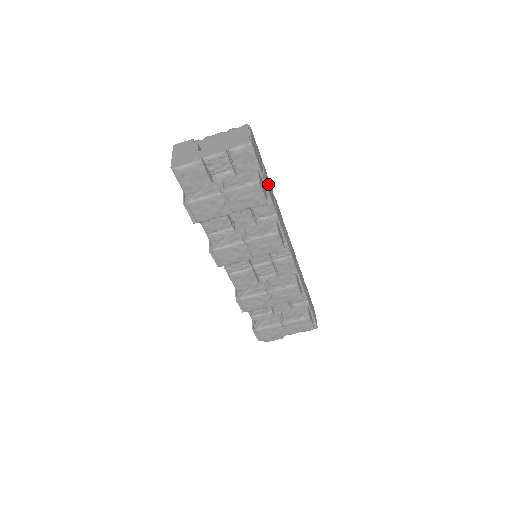
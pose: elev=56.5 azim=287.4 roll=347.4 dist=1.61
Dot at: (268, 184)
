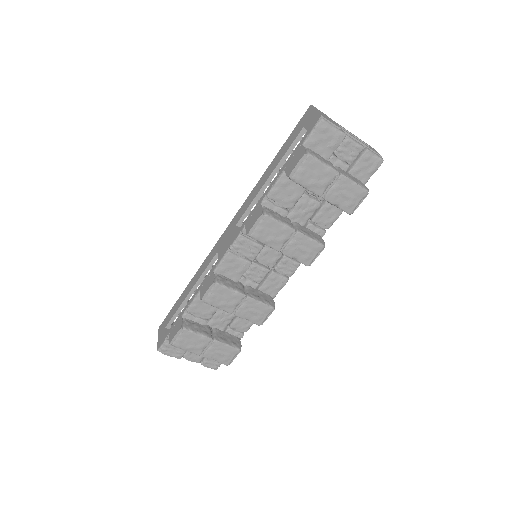
Dot at: occluded
